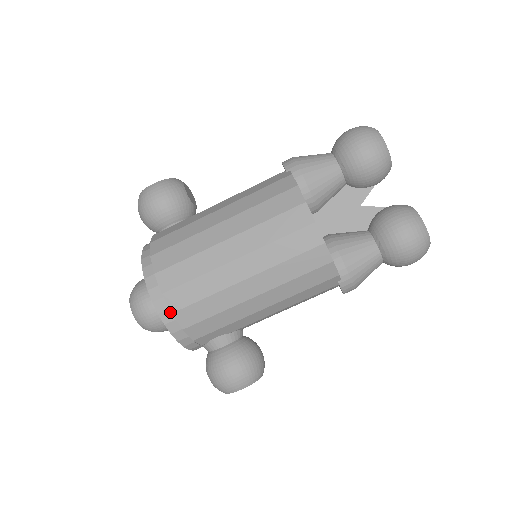
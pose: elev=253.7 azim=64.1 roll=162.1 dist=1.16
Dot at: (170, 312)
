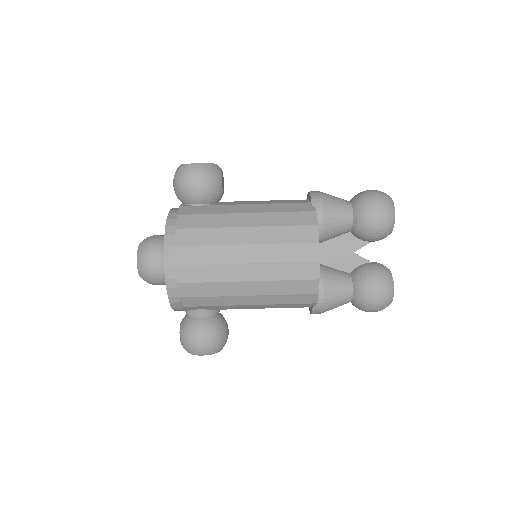
Dot at: (175, 281)
